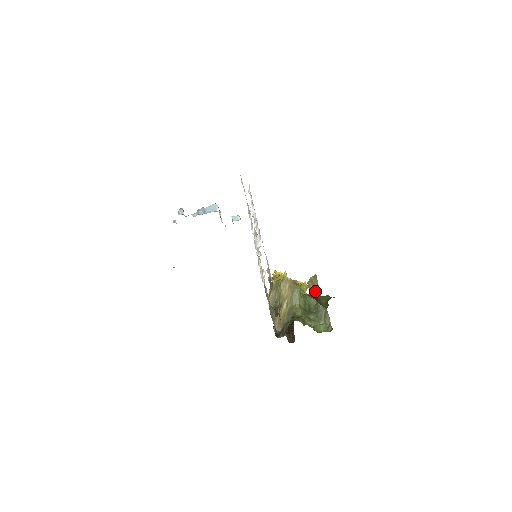
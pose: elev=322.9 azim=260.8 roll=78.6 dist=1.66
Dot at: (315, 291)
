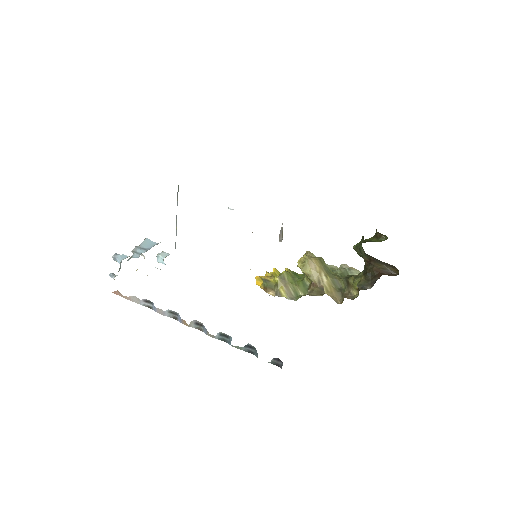
Dot at: occluded
